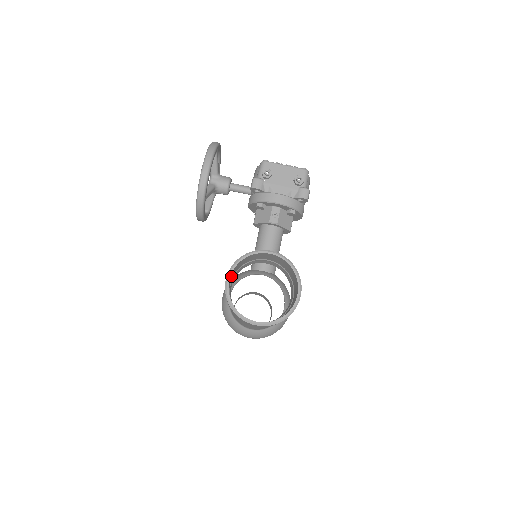
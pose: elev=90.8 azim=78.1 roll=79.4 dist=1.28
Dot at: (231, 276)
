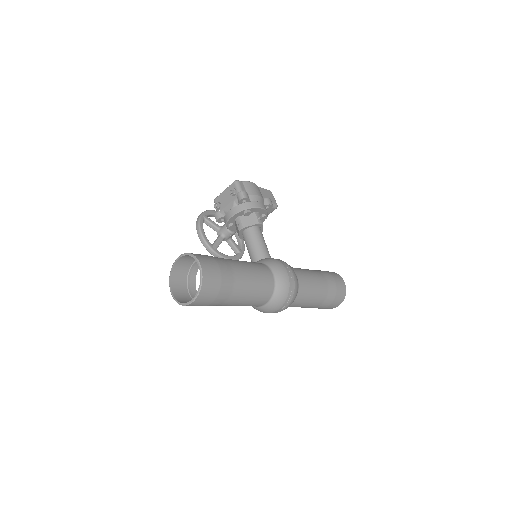
Dot at: (178, 286)
